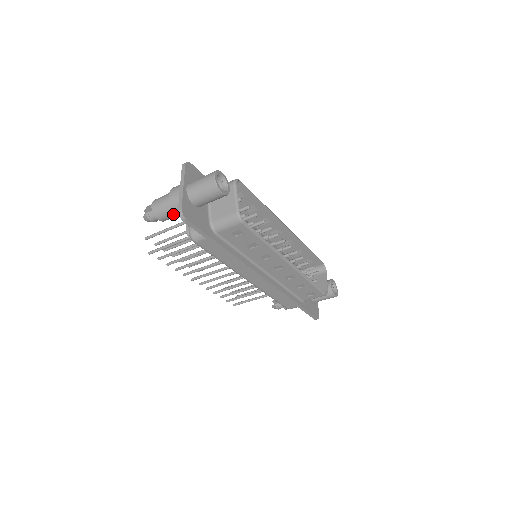
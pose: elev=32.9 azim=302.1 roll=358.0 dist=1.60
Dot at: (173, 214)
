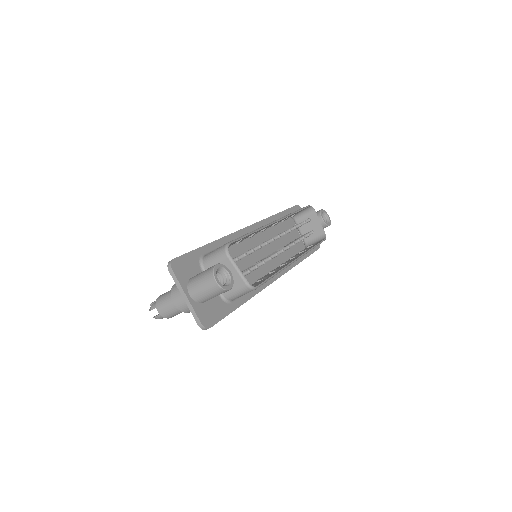
Dot at: occluded
